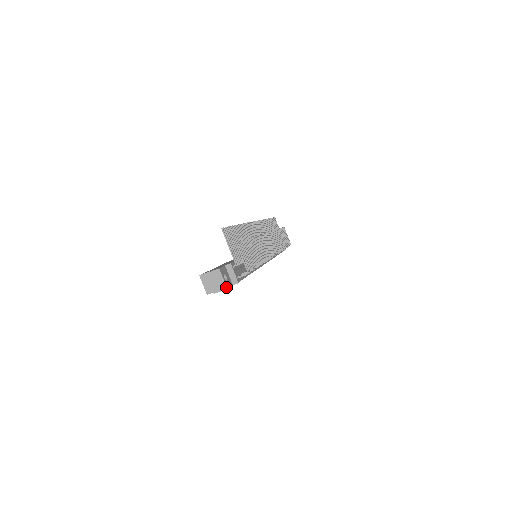
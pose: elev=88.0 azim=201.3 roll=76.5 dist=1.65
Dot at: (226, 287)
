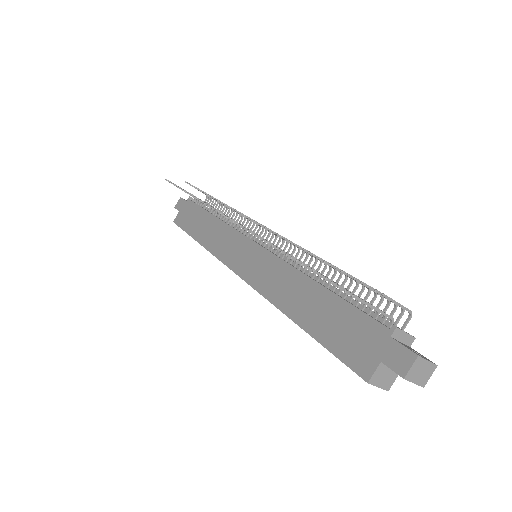
Dot at: (436, 365)
